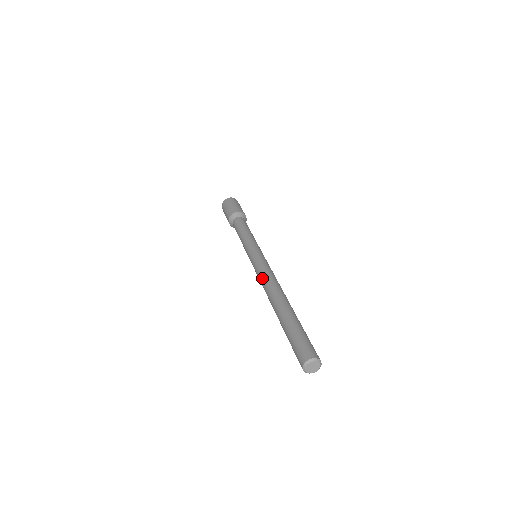
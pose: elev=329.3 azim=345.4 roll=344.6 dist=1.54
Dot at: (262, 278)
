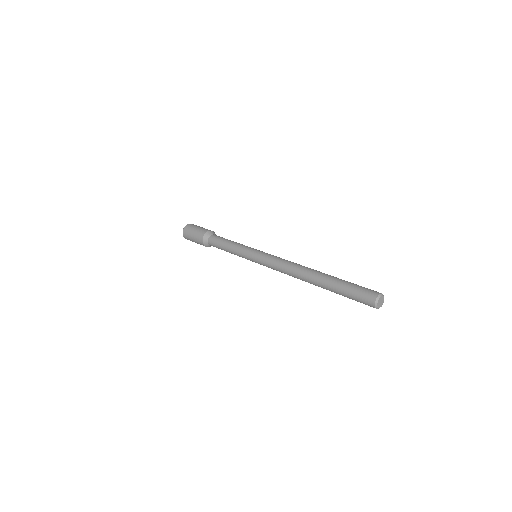
Dot at: (283, 263)
